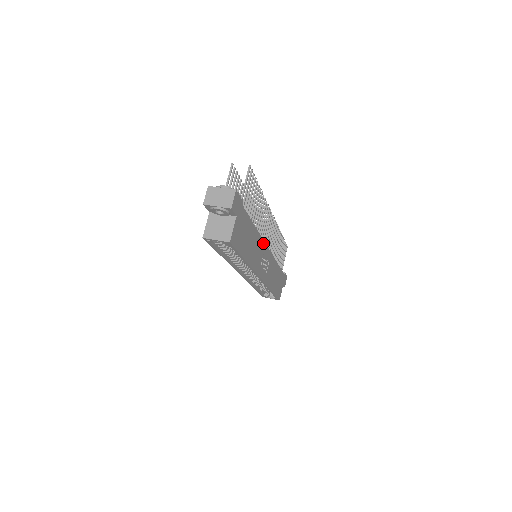
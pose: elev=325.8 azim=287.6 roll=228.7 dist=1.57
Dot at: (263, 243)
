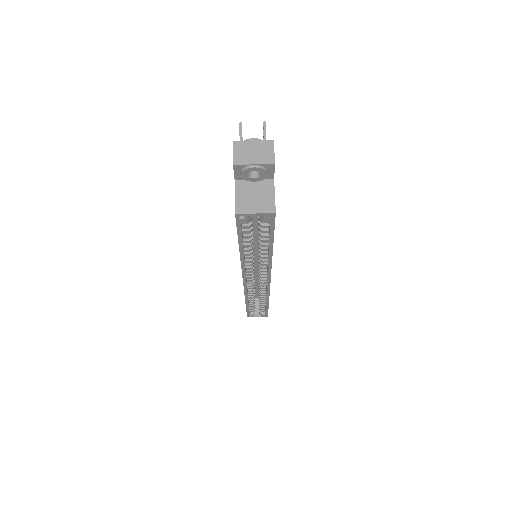
Dot at: occluded
